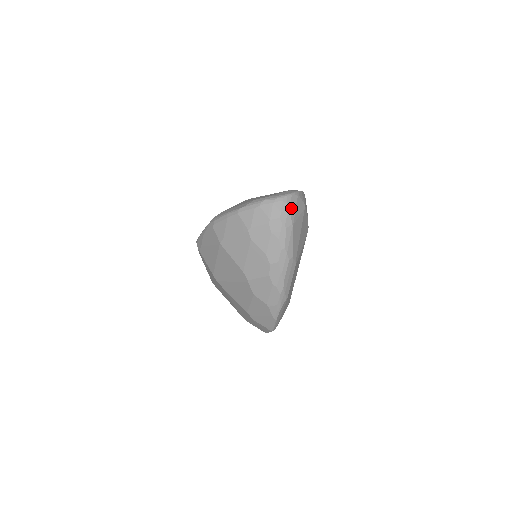
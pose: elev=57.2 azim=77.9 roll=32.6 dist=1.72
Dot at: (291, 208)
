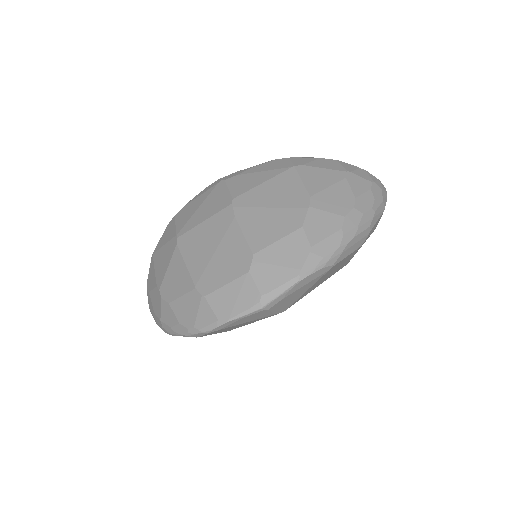
Dot at: occluded
